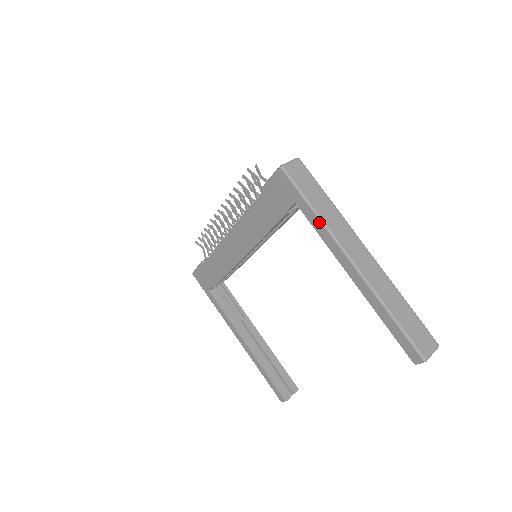
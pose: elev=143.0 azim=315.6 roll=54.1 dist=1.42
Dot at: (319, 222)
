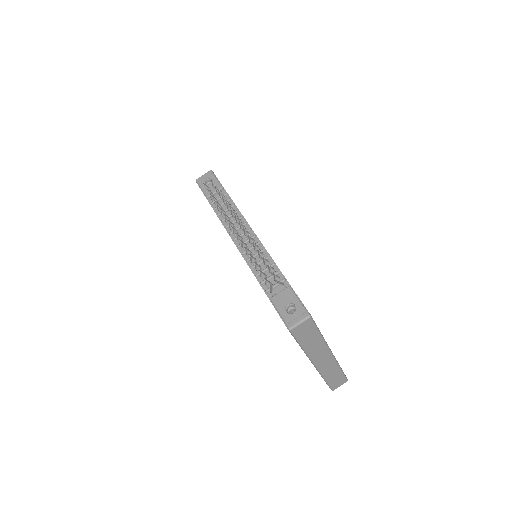
Dot at: occluded
